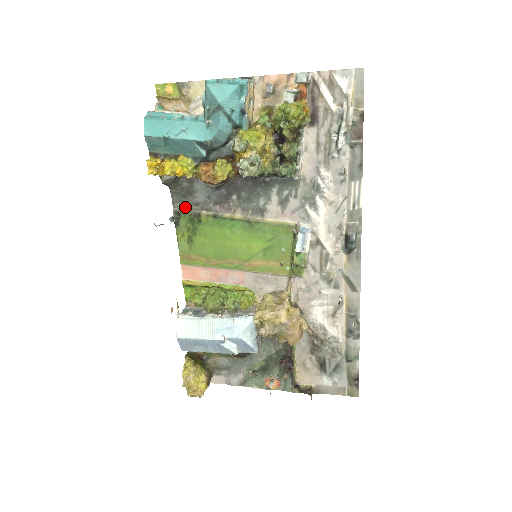
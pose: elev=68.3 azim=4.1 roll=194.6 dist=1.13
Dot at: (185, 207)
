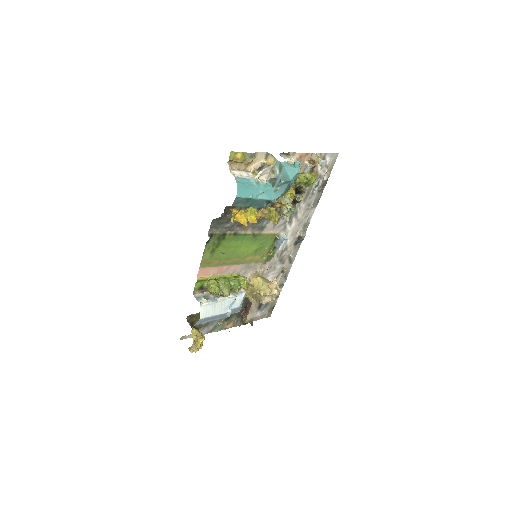
Dot at: (217, 230)
